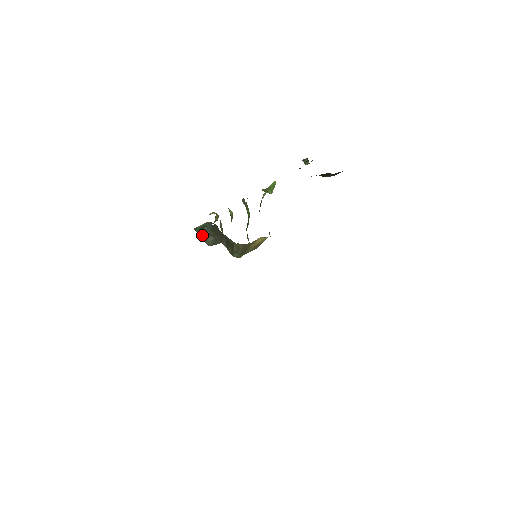
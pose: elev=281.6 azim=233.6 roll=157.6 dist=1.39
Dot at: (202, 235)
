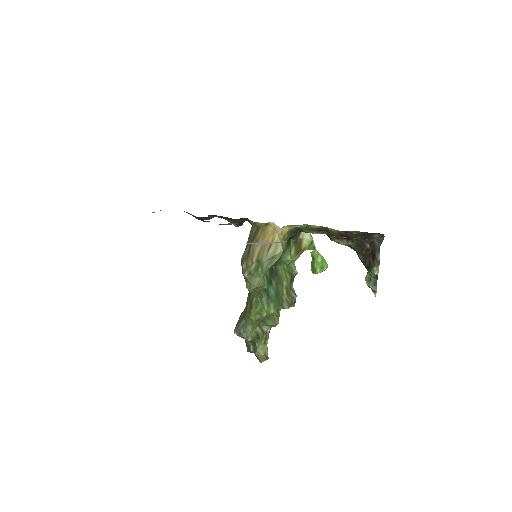
Dot at: occluded
